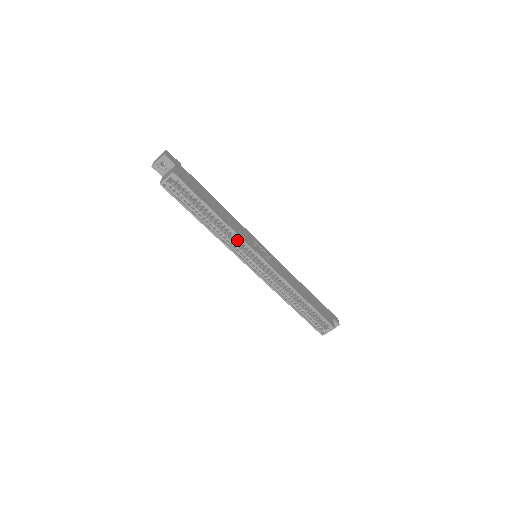
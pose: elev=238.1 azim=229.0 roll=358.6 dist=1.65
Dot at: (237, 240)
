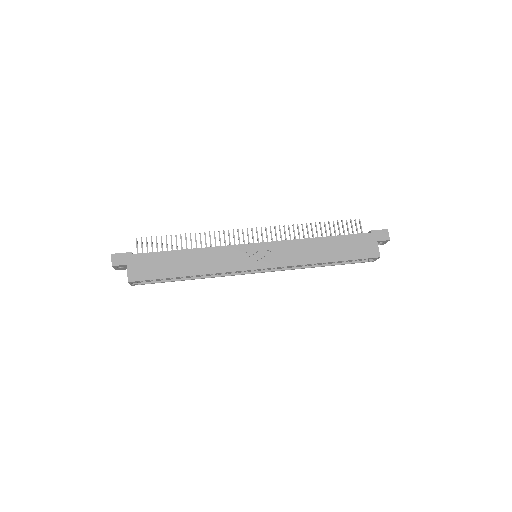
Dot at: occluded
